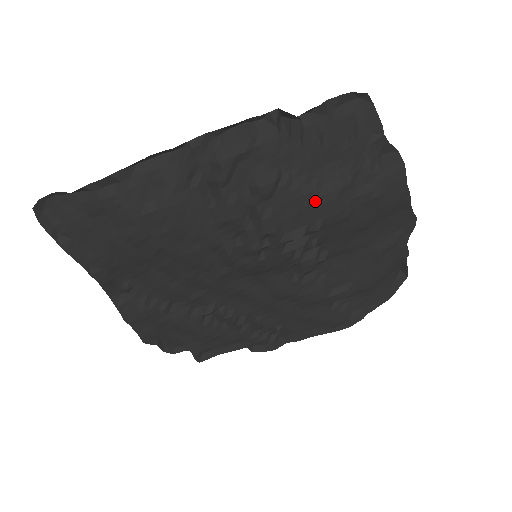
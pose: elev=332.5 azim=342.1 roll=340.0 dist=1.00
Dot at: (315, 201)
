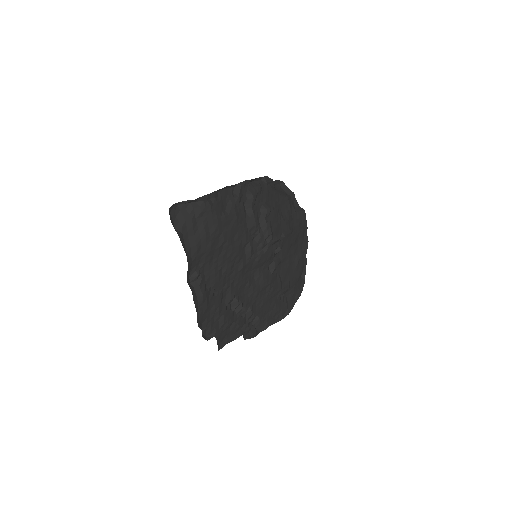
Dot at: (282, 221)
